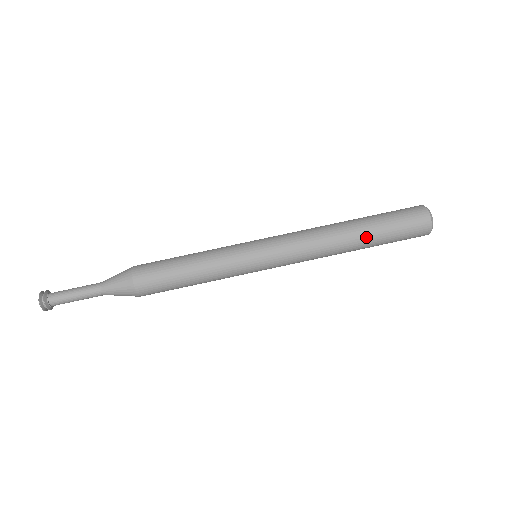
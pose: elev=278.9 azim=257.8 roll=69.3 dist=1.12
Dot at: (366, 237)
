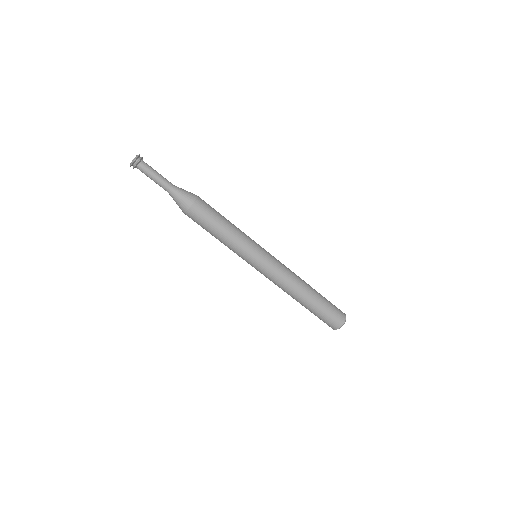
Dot at: (307, 305)
